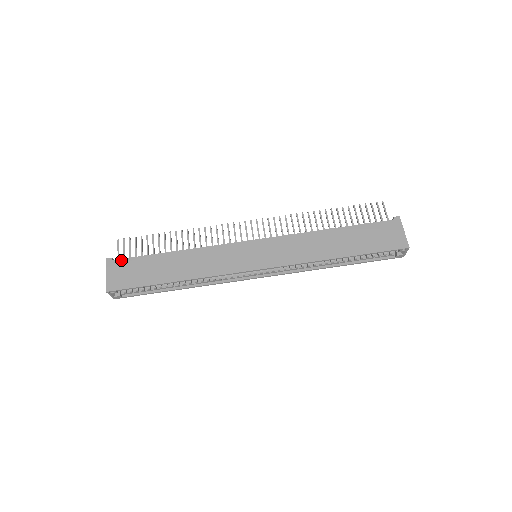
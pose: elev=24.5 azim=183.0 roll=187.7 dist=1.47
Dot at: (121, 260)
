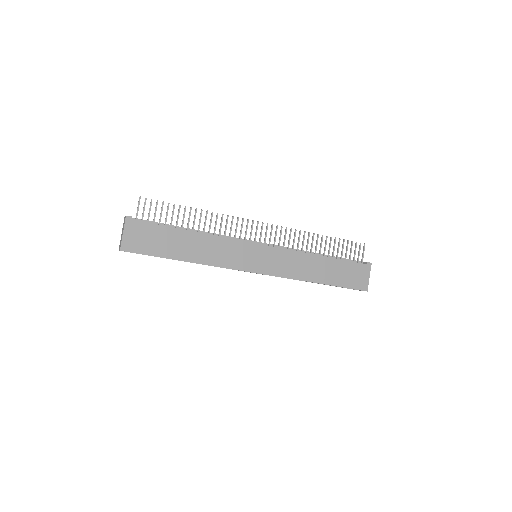
Dot at: (140, 222)
